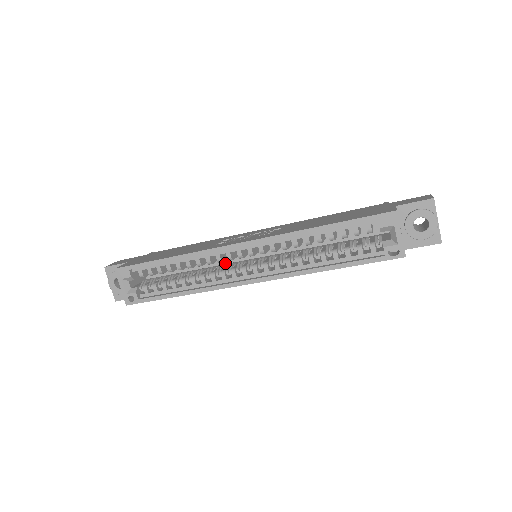
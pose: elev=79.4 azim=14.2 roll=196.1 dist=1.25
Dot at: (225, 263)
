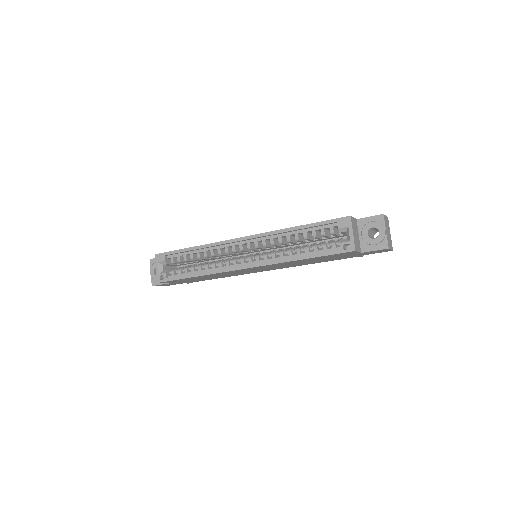
Dot at: occluded
